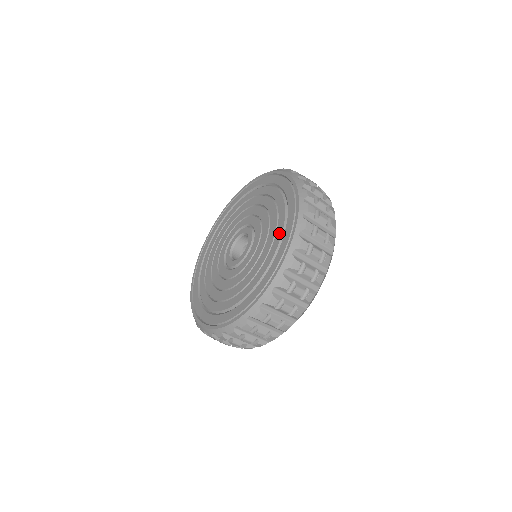
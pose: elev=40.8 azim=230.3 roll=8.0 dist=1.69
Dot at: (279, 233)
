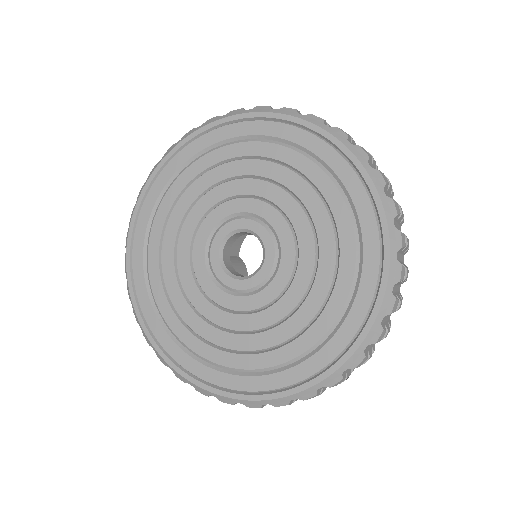
Dot at: (300, 347)
